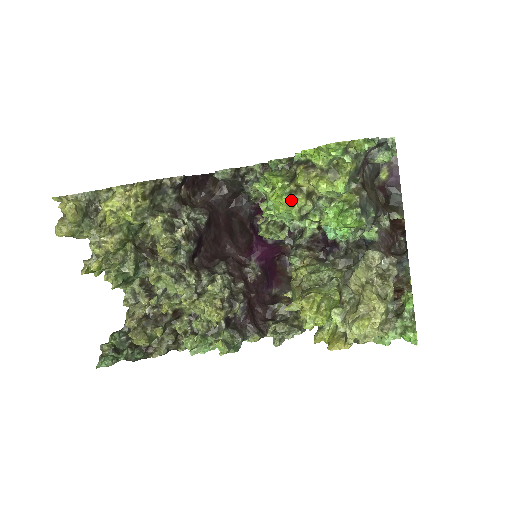
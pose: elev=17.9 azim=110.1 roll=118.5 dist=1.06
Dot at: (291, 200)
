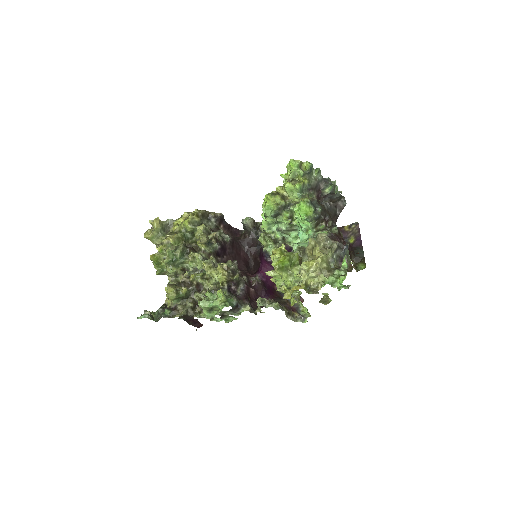
Dot at: (272, 196)
